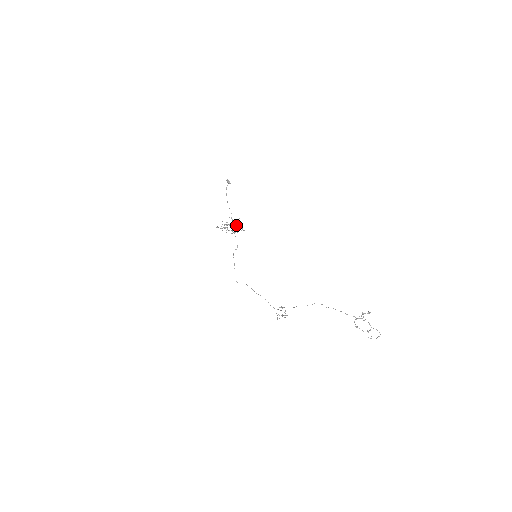
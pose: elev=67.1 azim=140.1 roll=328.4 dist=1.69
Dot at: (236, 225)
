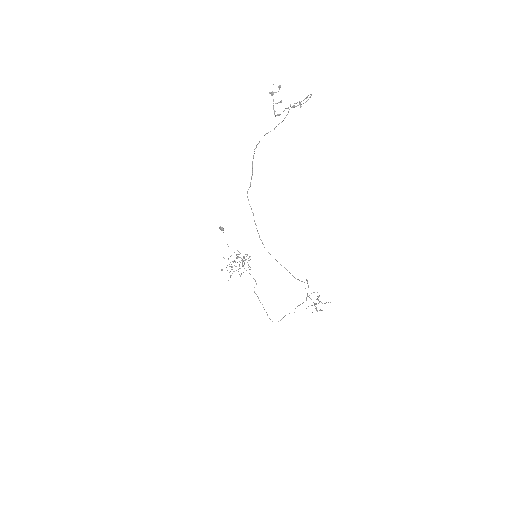
Dot at: (237, 254)
